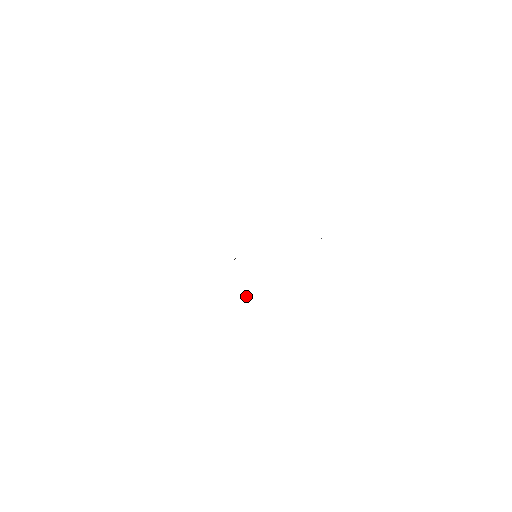
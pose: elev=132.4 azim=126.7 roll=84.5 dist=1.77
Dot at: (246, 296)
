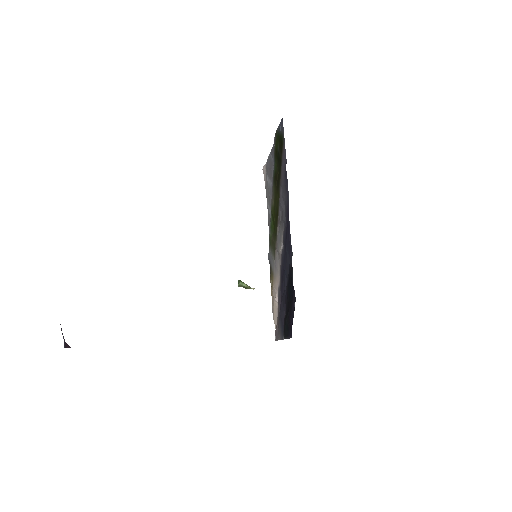
Dot at: (246, 287)
